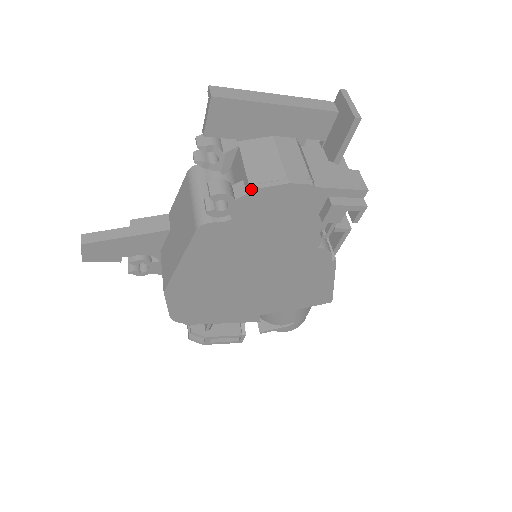
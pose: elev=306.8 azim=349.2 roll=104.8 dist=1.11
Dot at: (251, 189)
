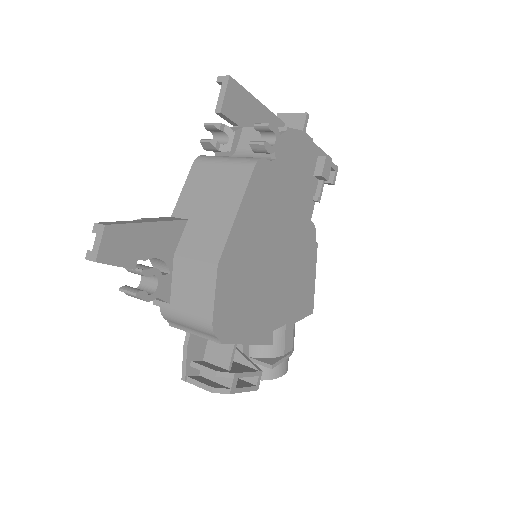
Dot at: (288, 127)
